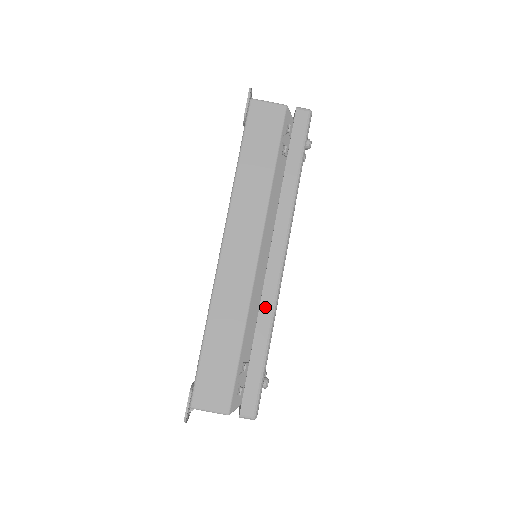
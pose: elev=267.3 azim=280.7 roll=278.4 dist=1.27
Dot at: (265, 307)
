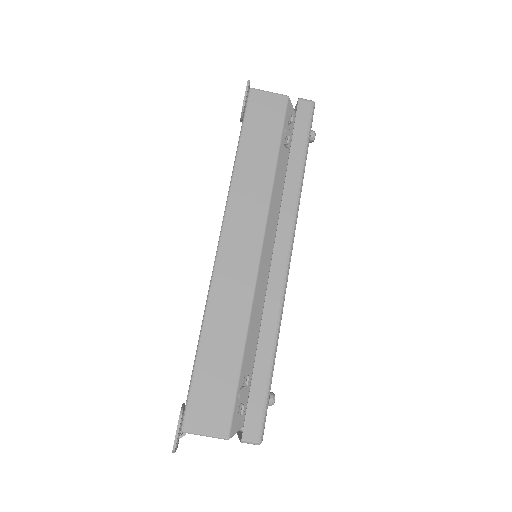
Dot at: (270, 309)
